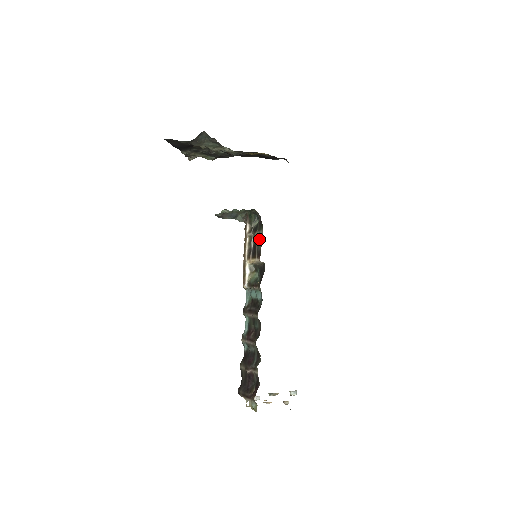
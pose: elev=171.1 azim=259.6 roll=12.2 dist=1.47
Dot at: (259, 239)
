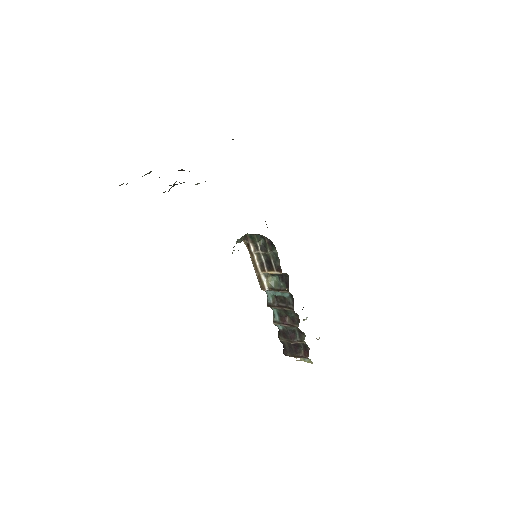
Dot at: (274, 257)
